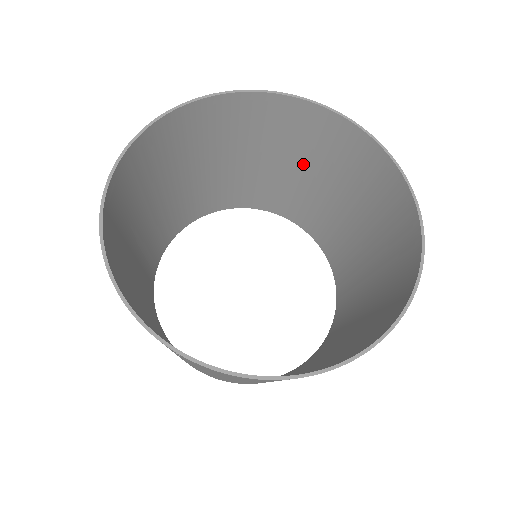
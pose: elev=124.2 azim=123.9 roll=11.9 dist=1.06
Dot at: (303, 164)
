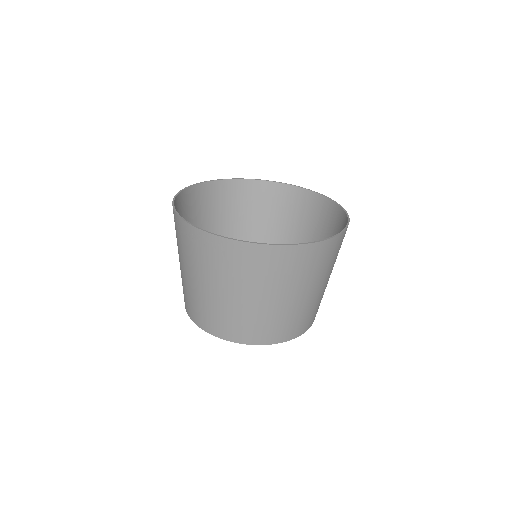
Dot at: (279, 226)
